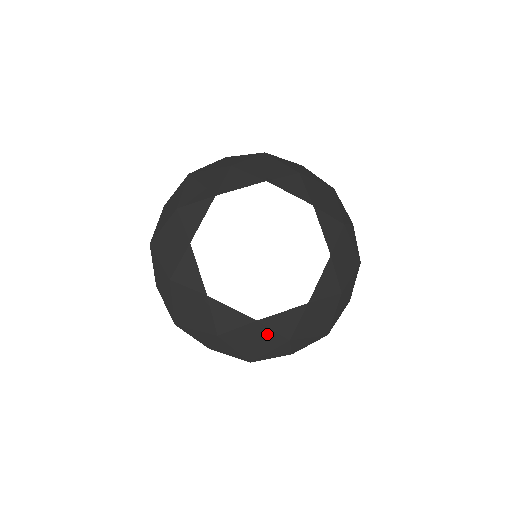
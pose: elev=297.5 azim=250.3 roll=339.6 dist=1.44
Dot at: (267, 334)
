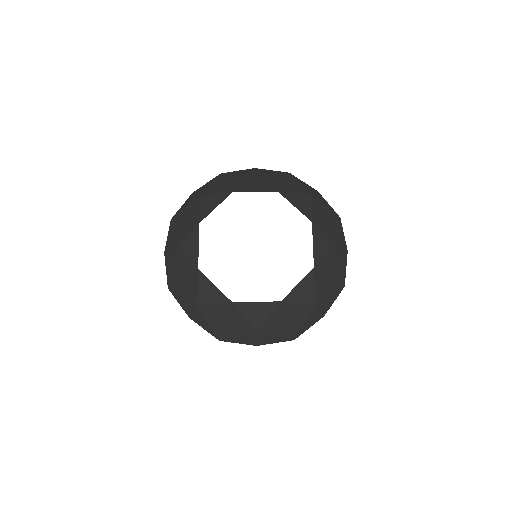
Dot at: (238, 318)
